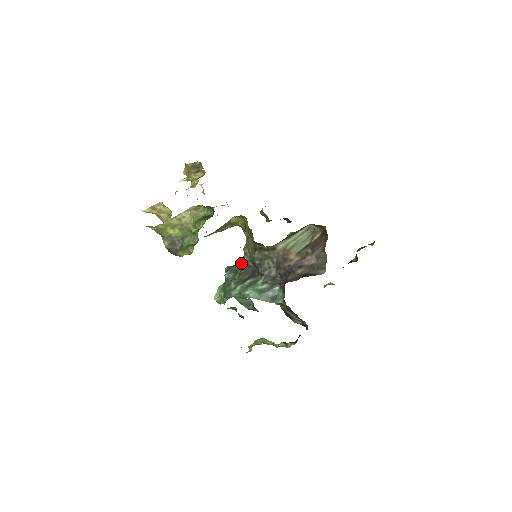
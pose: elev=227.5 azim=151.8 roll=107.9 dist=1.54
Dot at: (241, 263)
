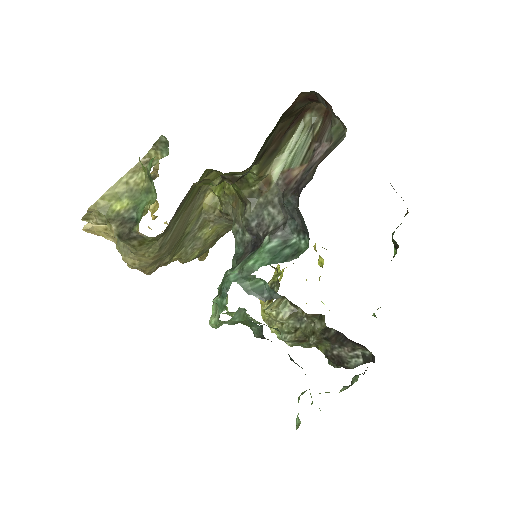
Dot at: occluded
